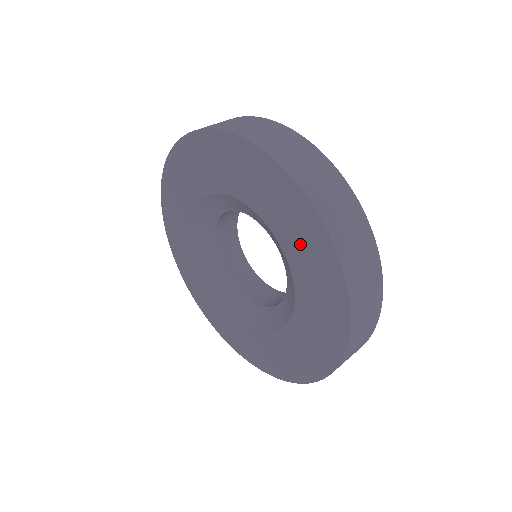
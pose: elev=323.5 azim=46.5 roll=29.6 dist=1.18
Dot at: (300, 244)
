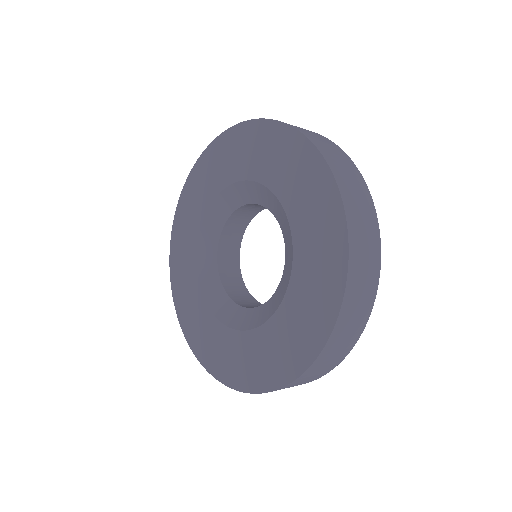
Dot at: (313, 270)
